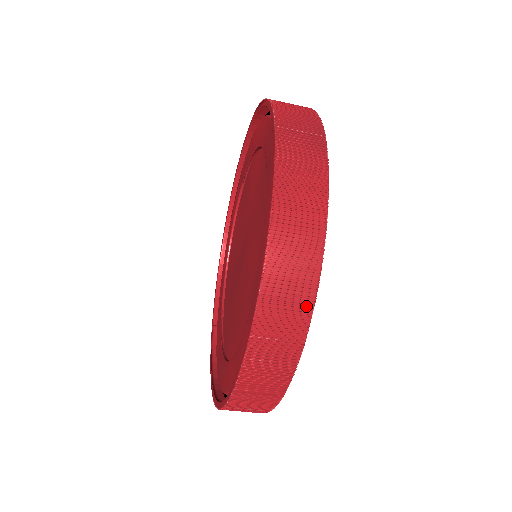
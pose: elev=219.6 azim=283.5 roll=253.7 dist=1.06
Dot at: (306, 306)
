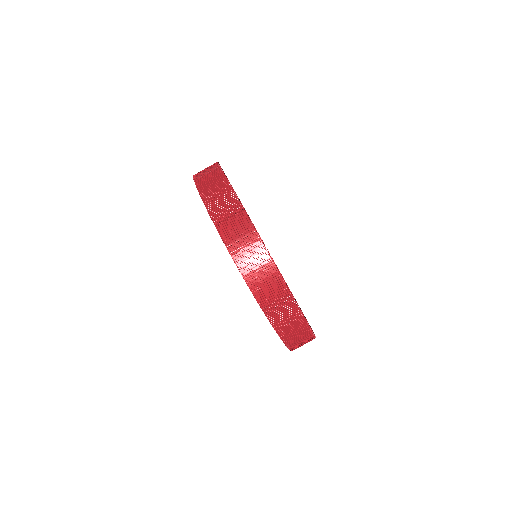
Dot at: (252, 234)
